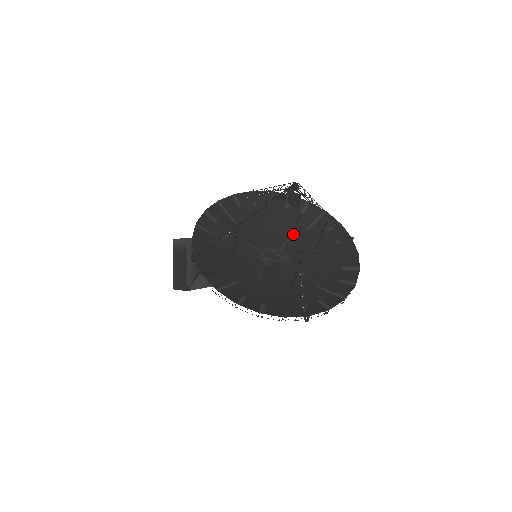
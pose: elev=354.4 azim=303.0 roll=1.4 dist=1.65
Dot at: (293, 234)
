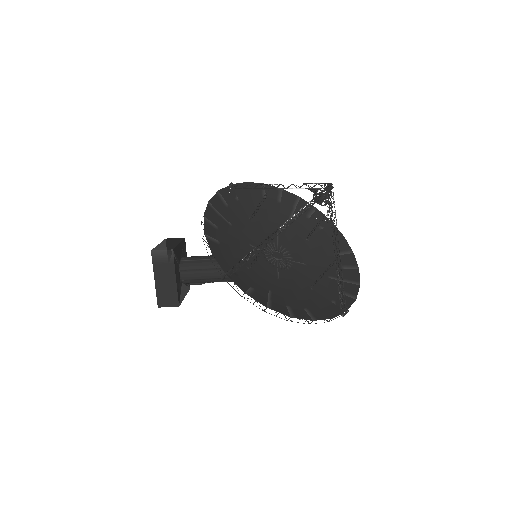
Dot at: occluded
